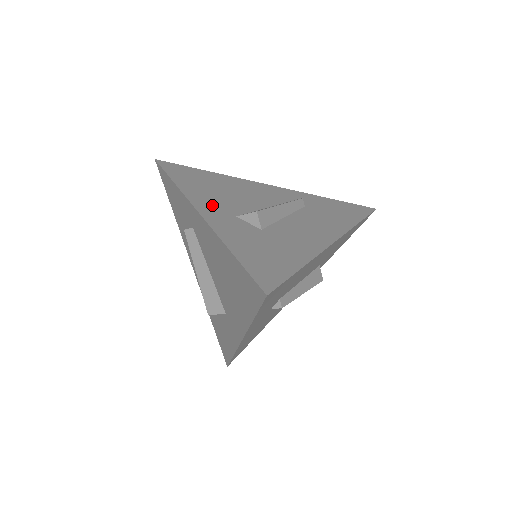
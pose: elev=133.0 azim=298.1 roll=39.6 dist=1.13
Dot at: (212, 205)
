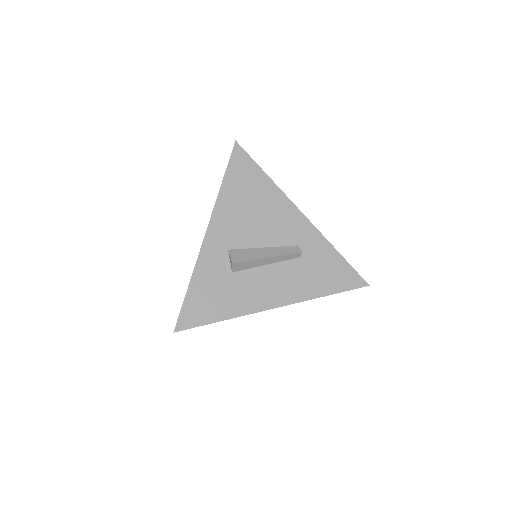
Dot at: (223, 229)
